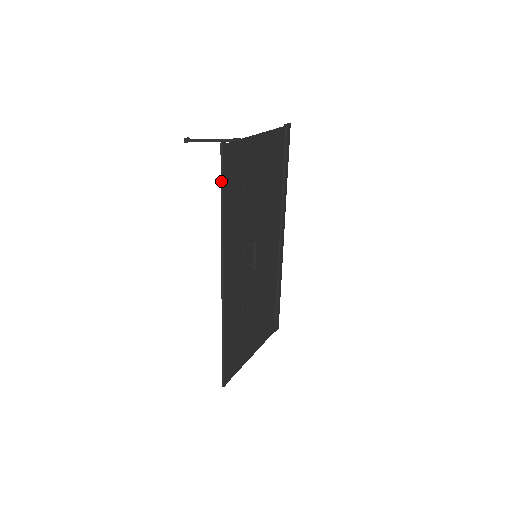
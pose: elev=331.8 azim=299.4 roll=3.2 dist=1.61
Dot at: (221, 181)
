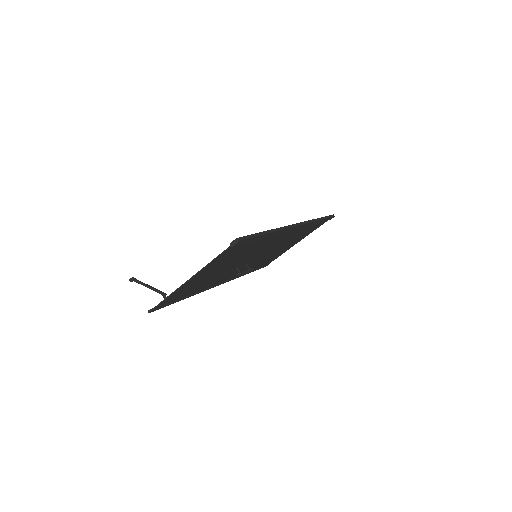
Dot at: occluded
